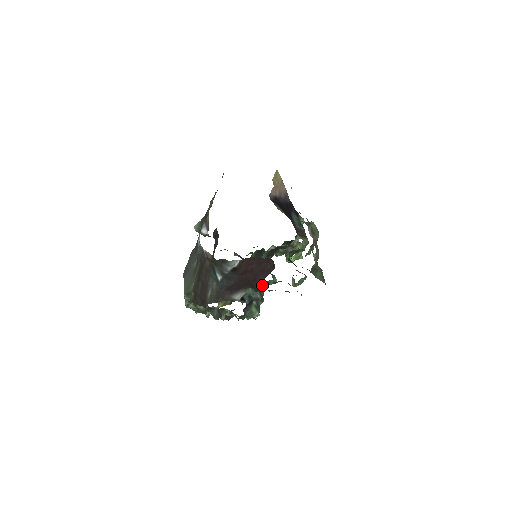
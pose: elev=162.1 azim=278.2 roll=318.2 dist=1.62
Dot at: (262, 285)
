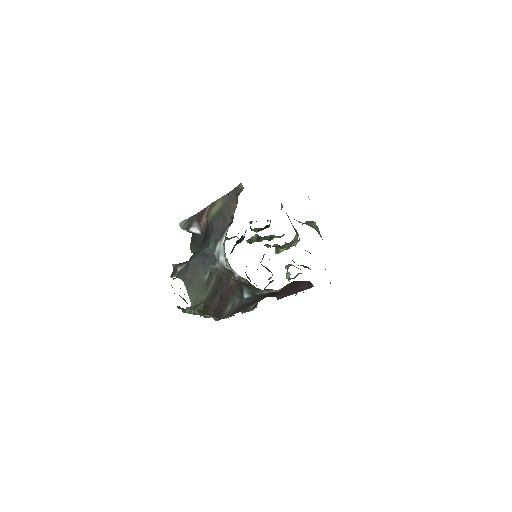
Dot at: occluded
